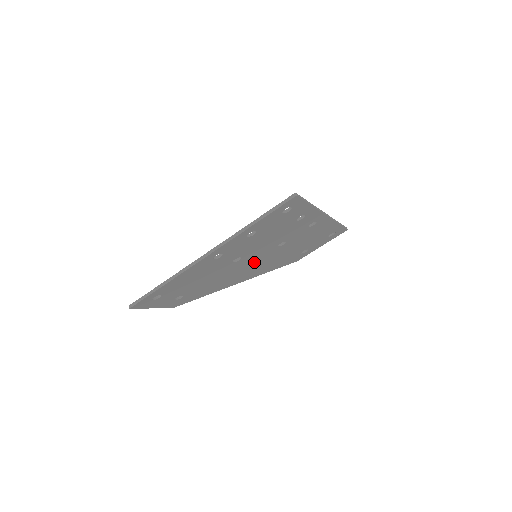
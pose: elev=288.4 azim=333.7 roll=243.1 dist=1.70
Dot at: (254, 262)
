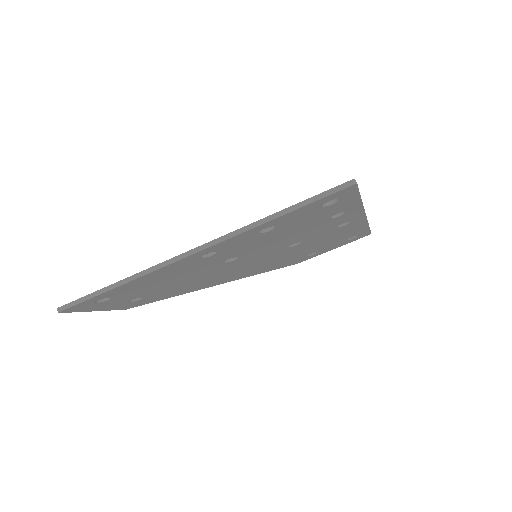
Dot at: (250, 263)
